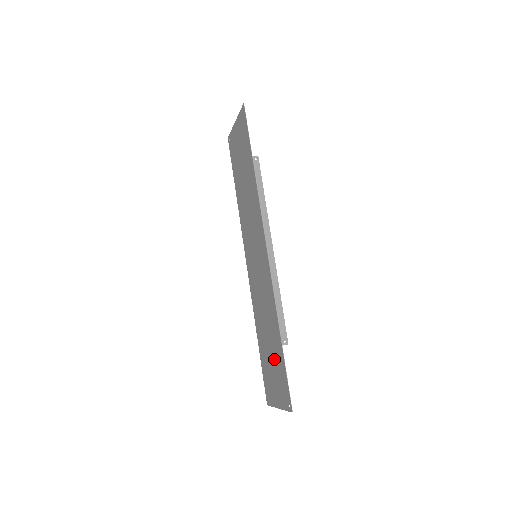
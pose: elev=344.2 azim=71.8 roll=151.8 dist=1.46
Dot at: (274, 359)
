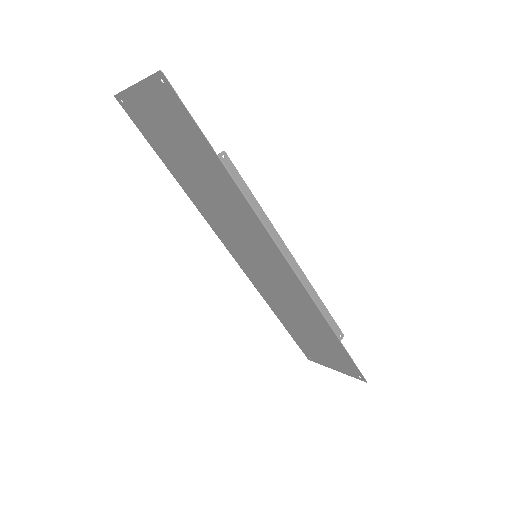
Dot at: (322, 342)
